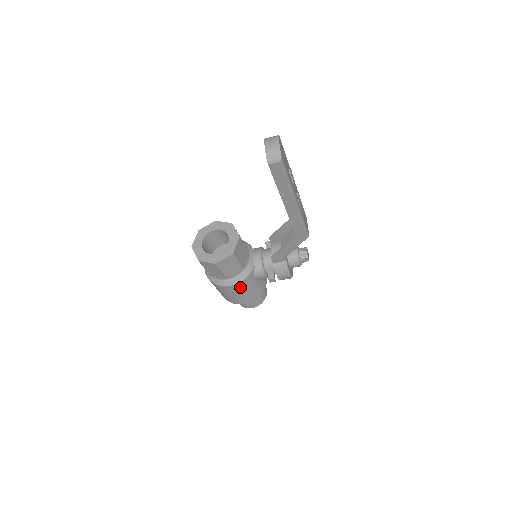
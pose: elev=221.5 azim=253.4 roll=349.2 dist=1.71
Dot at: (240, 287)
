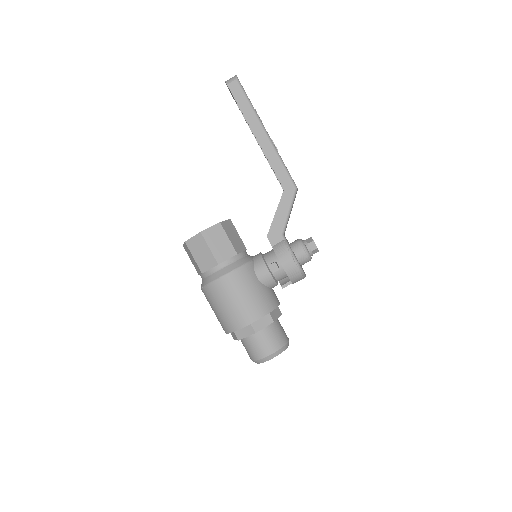
Dot at: (237, 281)
